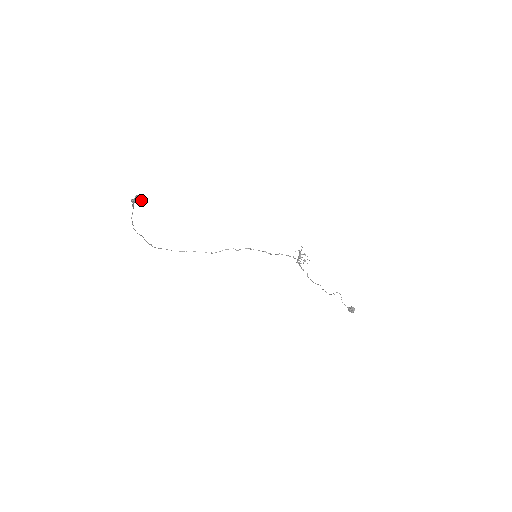
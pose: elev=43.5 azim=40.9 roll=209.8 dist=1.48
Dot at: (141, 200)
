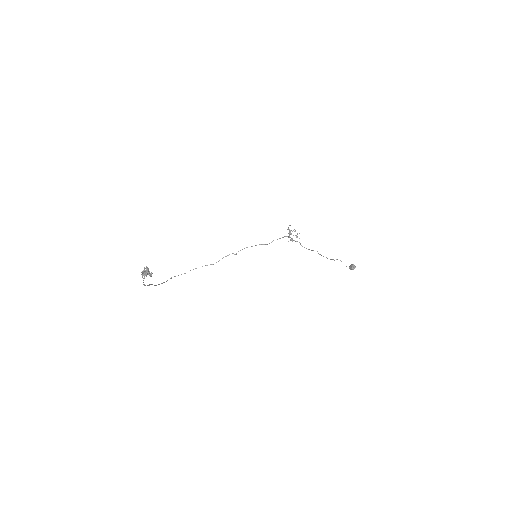
Dot at: (152, 273)
